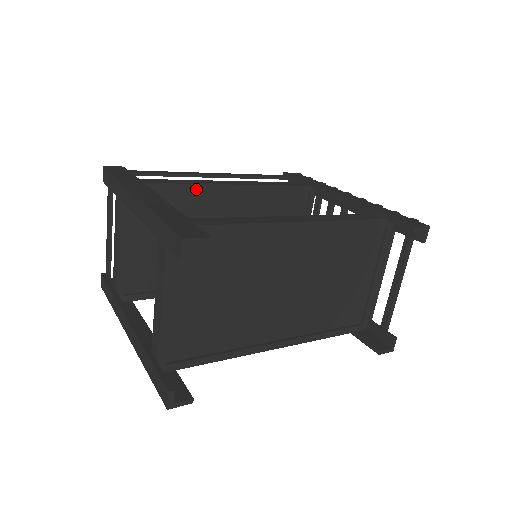
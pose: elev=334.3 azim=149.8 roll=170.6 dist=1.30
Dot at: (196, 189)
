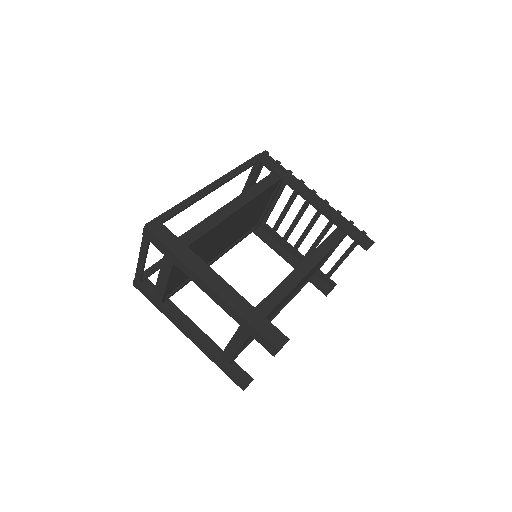
Dot at: (217, 226)
